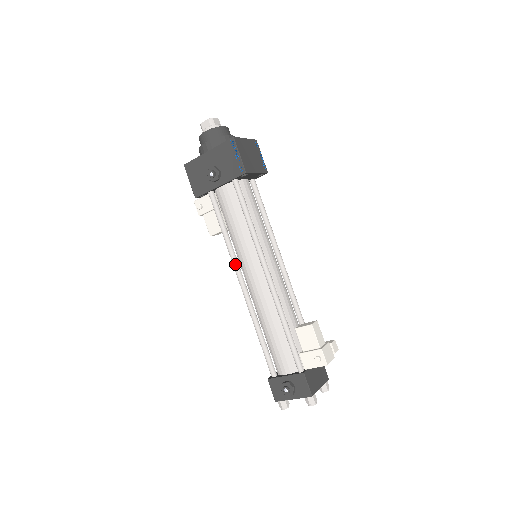
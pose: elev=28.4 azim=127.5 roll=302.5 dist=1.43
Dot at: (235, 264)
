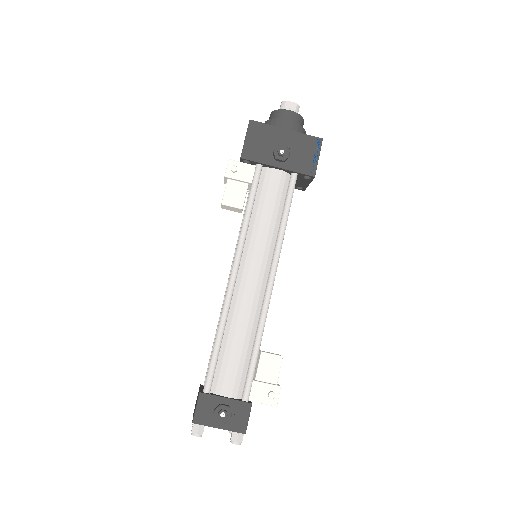
Dot at: (241, 250)
